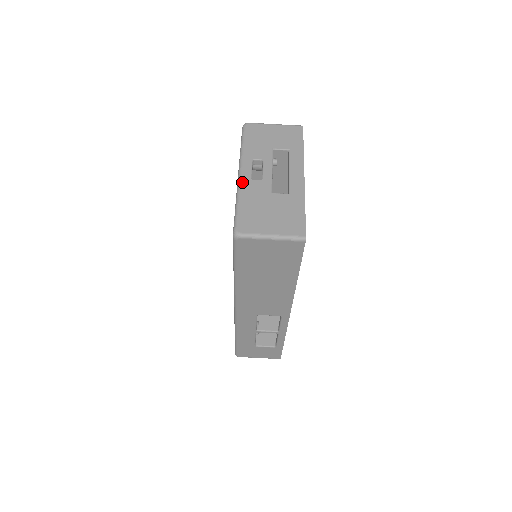
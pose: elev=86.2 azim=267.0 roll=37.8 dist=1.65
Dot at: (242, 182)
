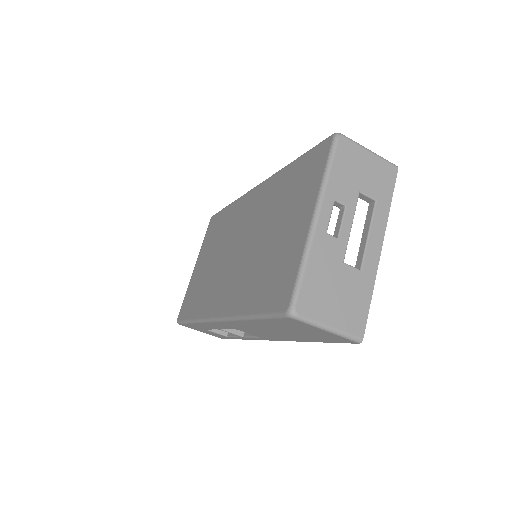
Dot at: (316, 234)
